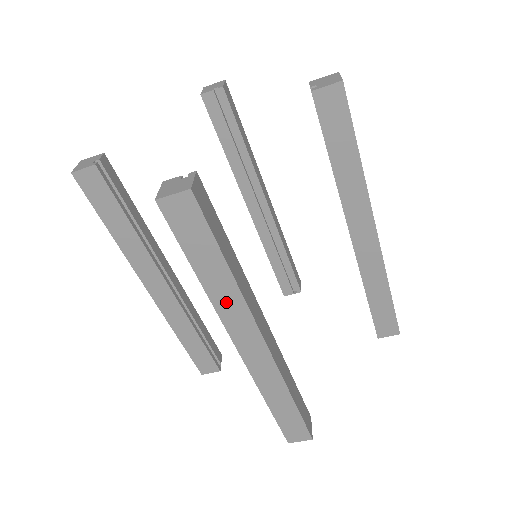
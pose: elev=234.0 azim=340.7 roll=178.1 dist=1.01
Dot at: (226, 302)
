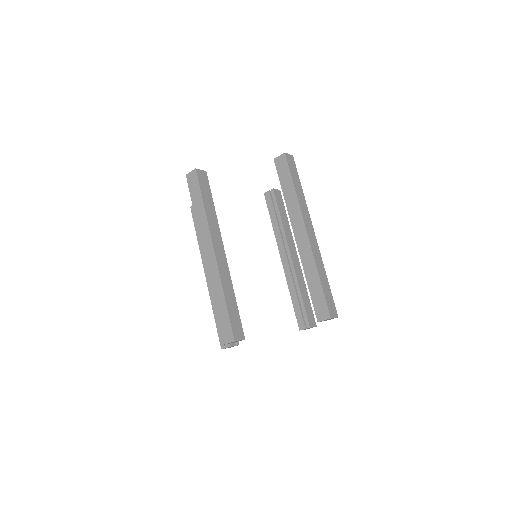
Dot at: (302, 204)
